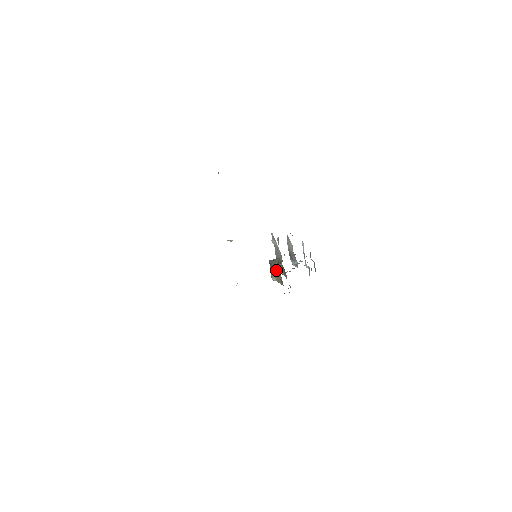
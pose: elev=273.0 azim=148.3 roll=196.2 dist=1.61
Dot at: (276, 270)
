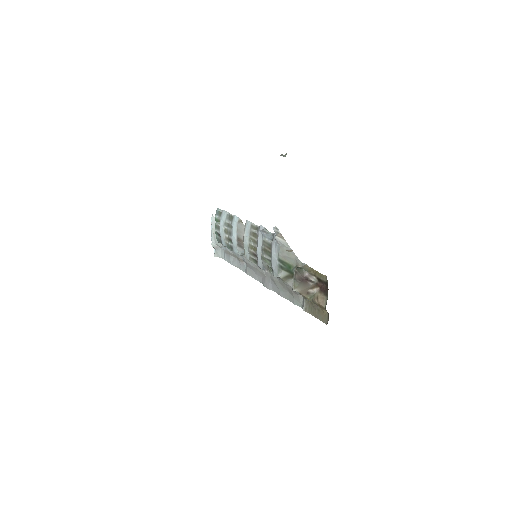
Dot at: (307, 281)
